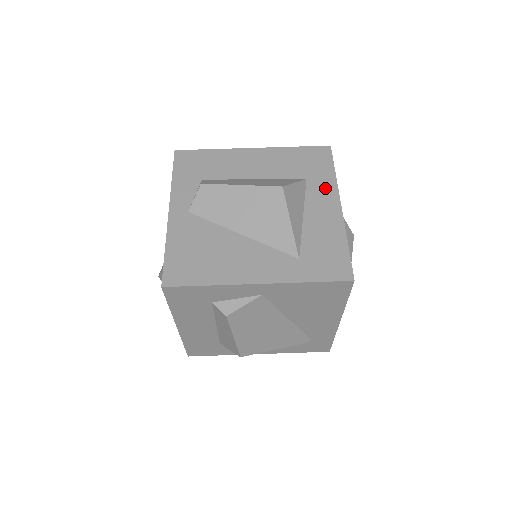
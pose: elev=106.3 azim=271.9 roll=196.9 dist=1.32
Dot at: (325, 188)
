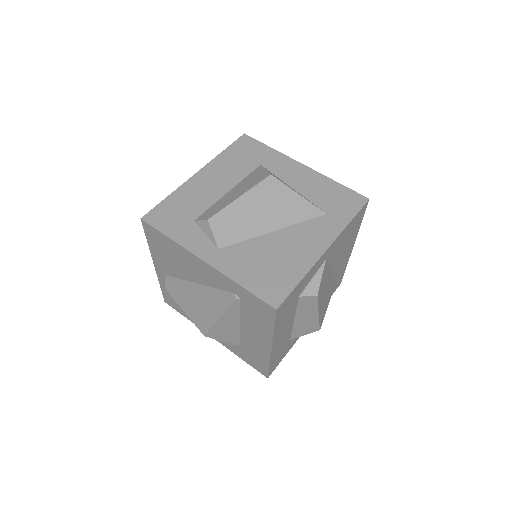
Dot at: (279, 161)
